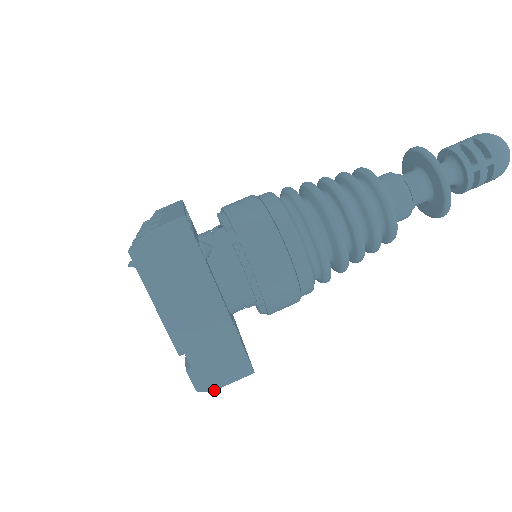
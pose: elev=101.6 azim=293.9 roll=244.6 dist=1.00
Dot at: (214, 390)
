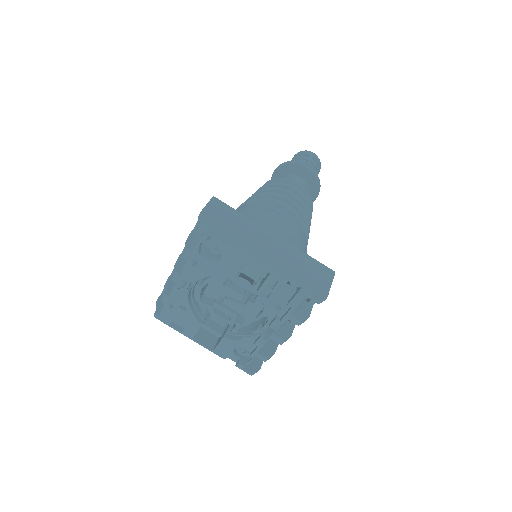
Dot at: (327, 295)
